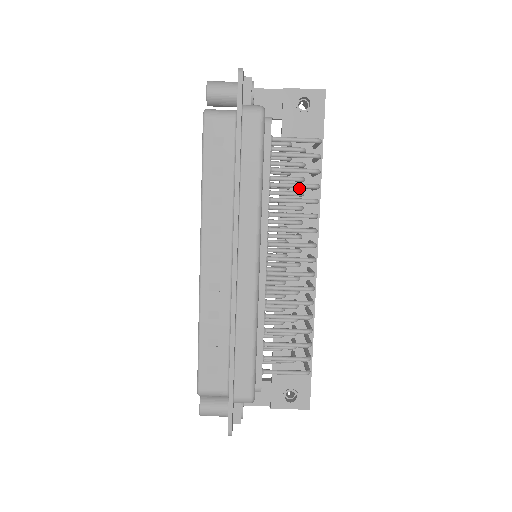
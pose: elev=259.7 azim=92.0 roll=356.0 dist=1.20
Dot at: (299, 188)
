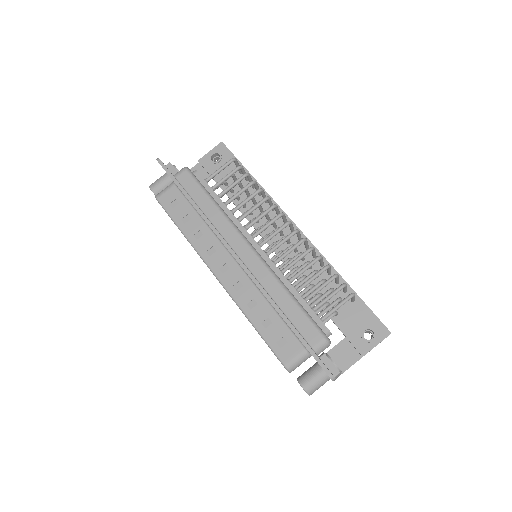
Dot at: occluded
